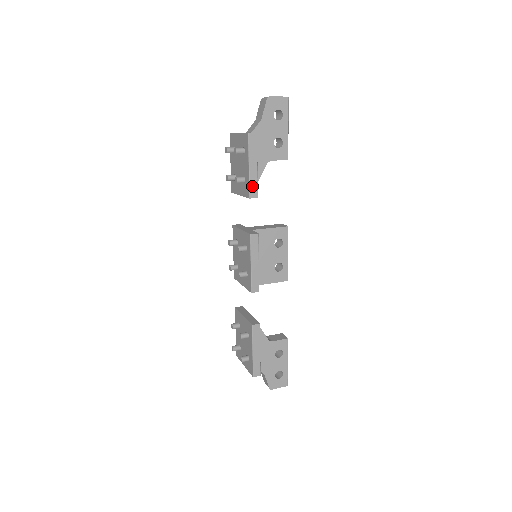
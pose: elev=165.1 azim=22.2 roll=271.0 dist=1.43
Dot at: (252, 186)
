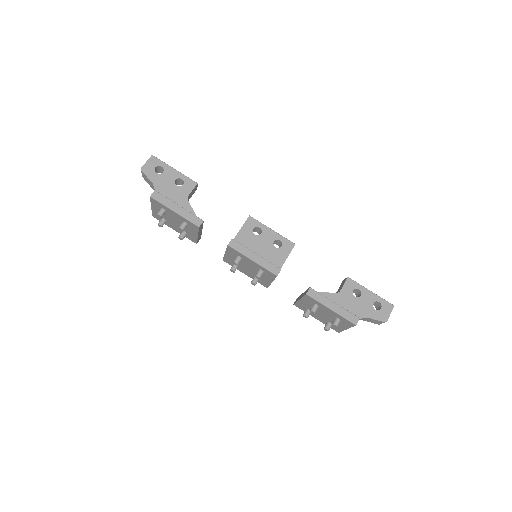
Dot at: (191, 219)
